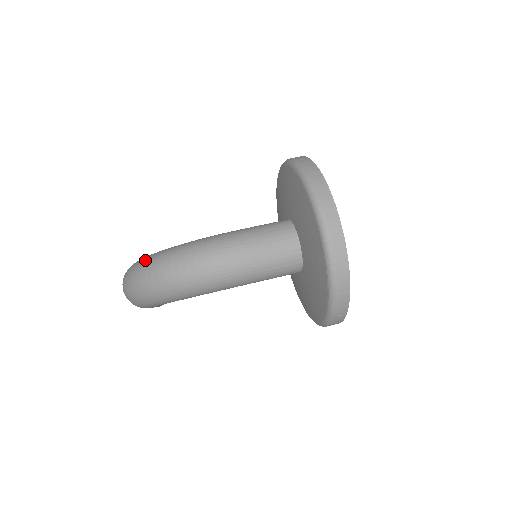
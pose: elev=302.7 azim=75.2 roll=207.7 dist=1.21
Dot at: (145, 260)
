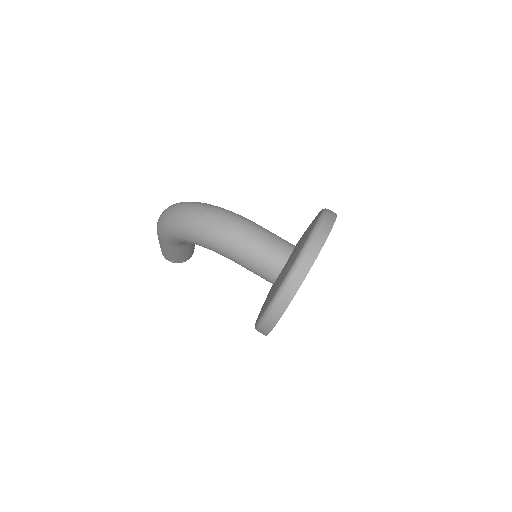
Dot at: occluded
